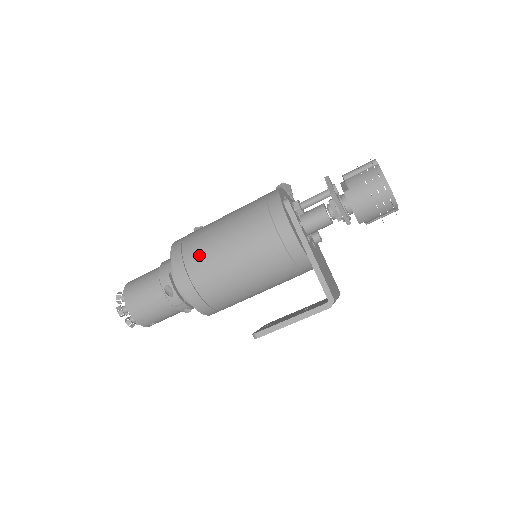
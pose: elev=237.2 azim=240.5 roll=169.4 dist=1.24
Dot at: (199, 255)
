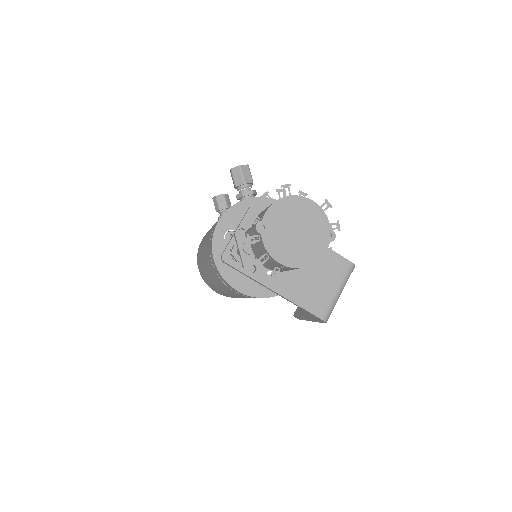
Dot at: (211, 285)
